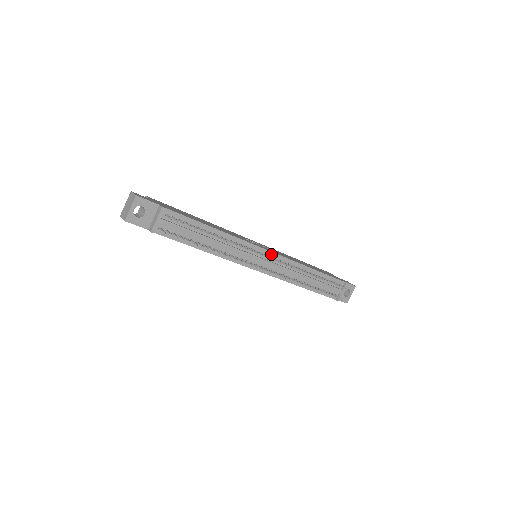
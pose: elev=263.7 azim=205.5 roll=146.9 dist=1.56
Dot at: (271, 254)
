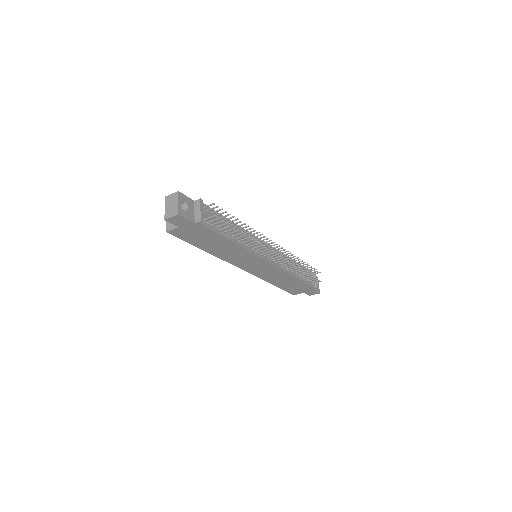
Dot at: occluded
